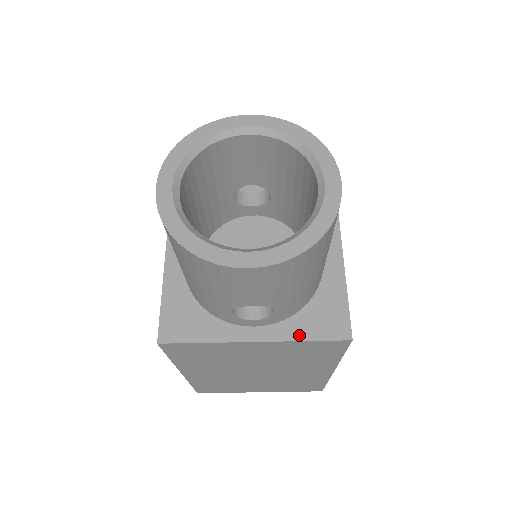
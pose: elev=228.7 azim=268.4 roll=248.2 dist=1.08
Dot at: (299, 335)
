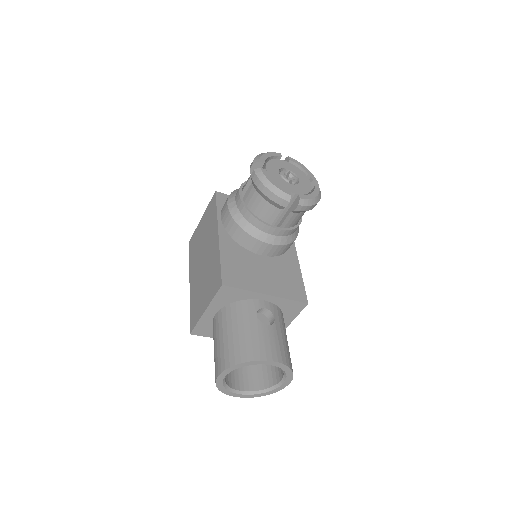
Dot at: occluded
